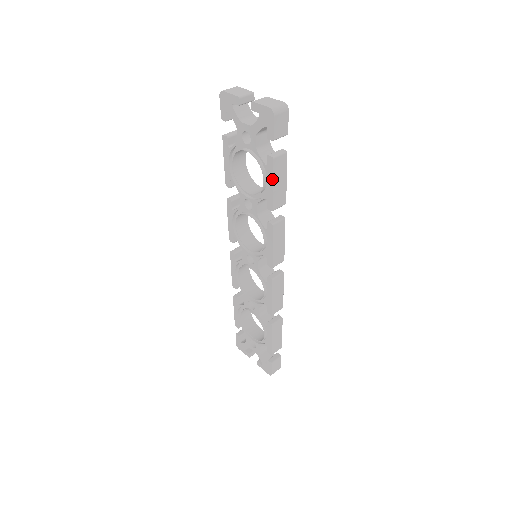
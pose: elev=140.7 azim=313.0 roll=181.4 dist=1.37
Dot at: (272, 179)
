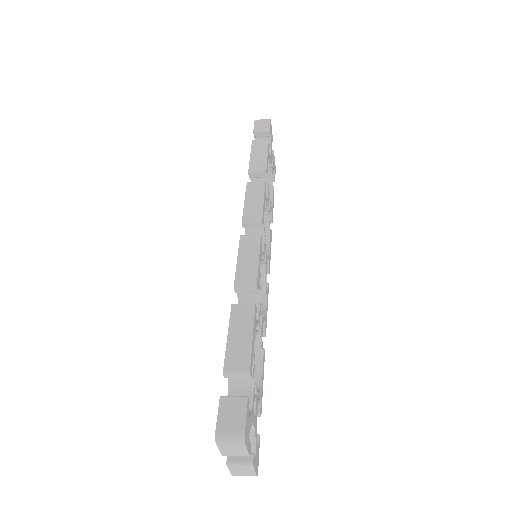
Dot at: (251, 153)
